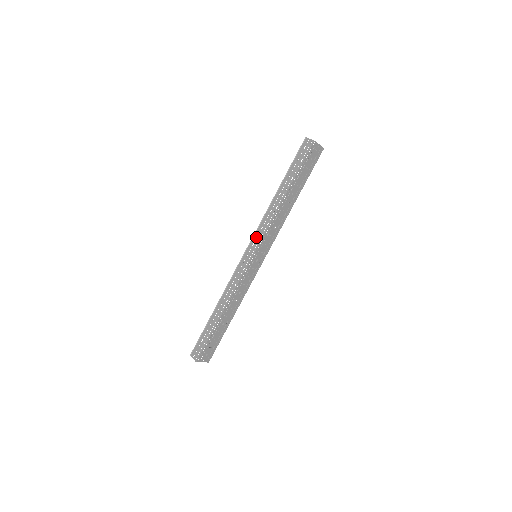
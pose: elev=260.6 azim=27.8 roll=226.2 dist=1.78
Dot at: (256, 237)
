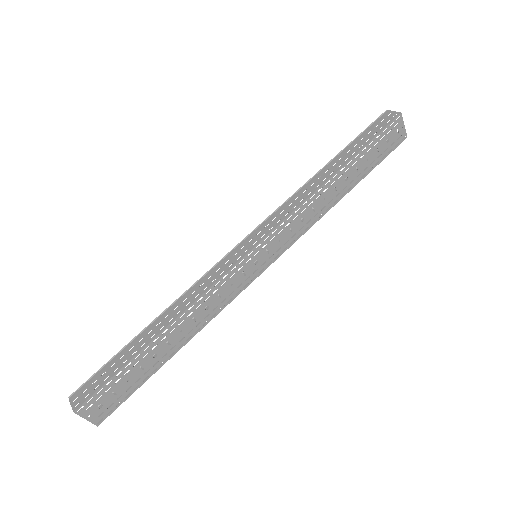
Dot at: (268, 223)
